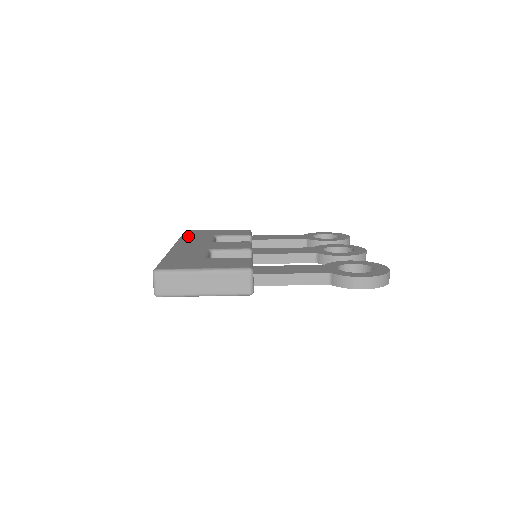
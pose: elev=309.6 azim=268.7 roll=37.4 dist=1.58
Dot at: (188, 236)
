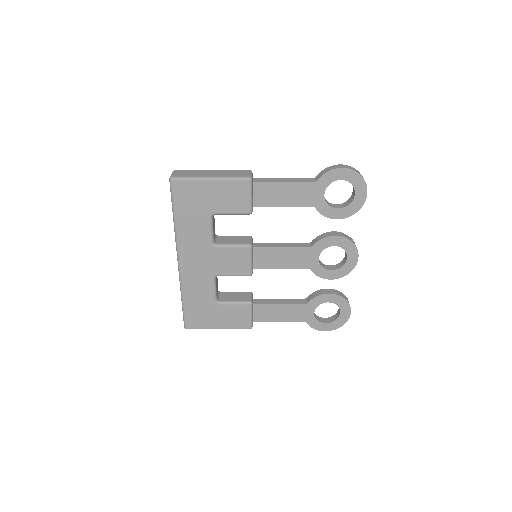
Dot at: occluded
